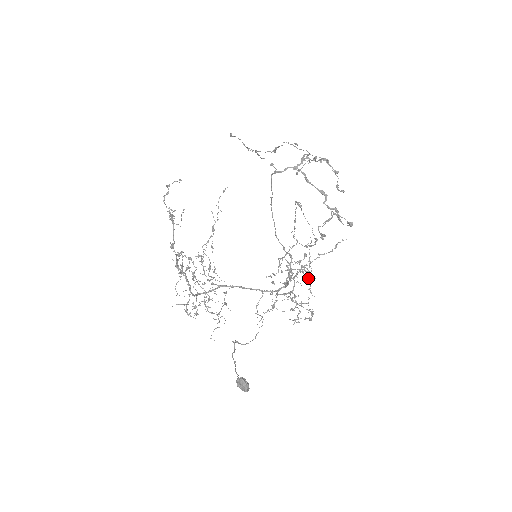
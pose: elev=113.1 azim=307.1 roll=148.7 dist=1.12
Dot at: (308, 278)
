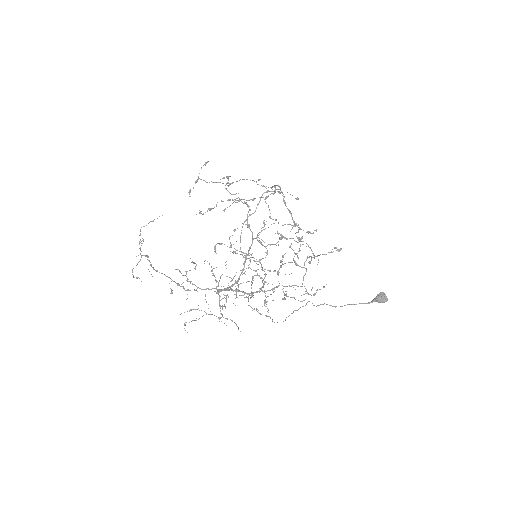
Dot at: occluded
